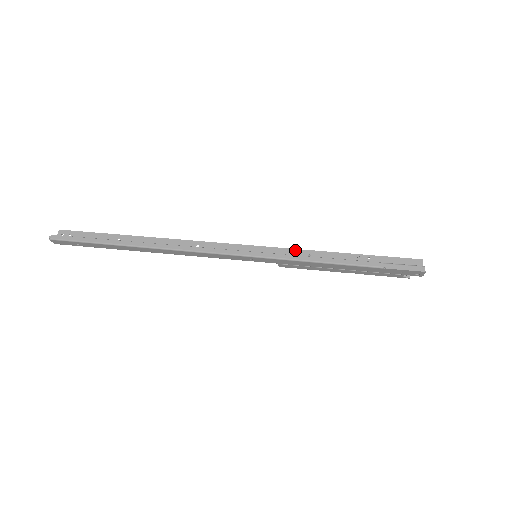
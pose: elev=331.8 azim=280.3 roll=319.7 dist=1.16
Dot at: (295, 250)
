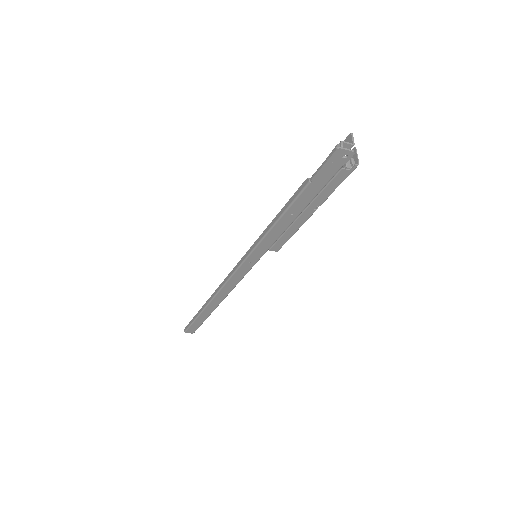
Dot at: occluded
